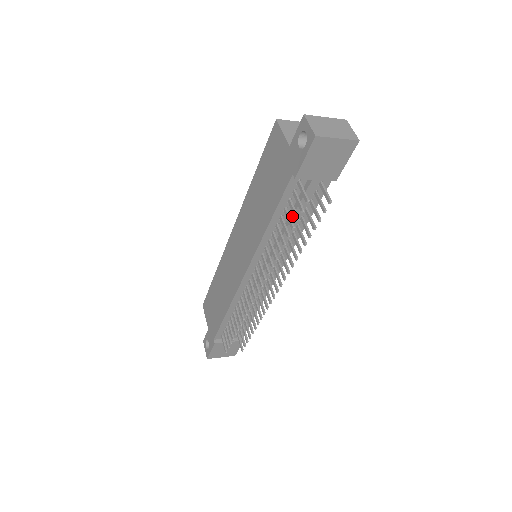
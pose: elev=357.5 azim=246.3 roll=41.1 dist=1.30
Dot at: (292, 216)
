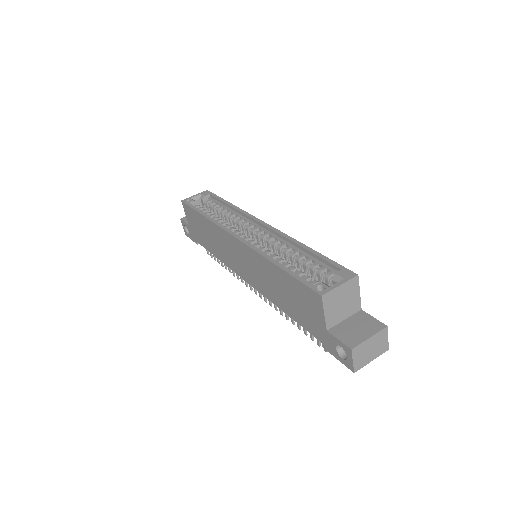
Dot at: occluded
